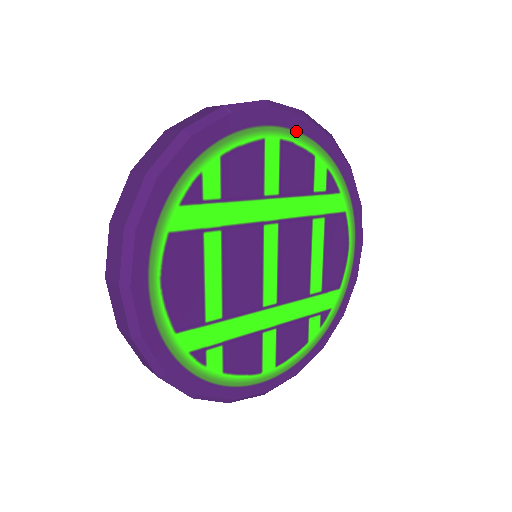
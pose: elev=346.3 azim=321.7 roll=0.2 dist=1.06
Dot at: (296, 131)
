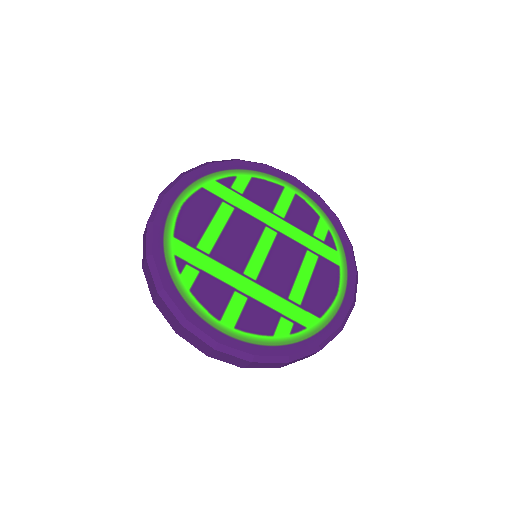
Dot at: (309, 197)
